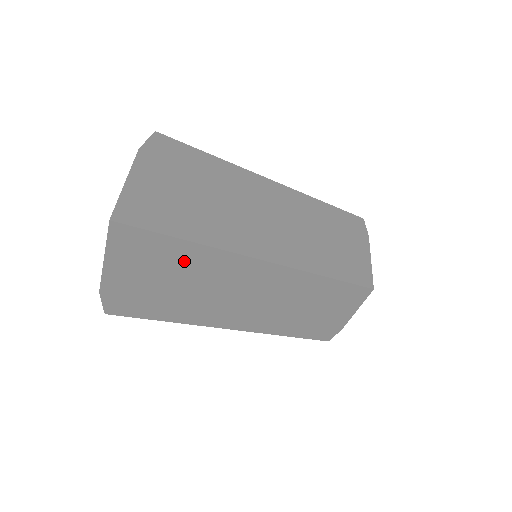
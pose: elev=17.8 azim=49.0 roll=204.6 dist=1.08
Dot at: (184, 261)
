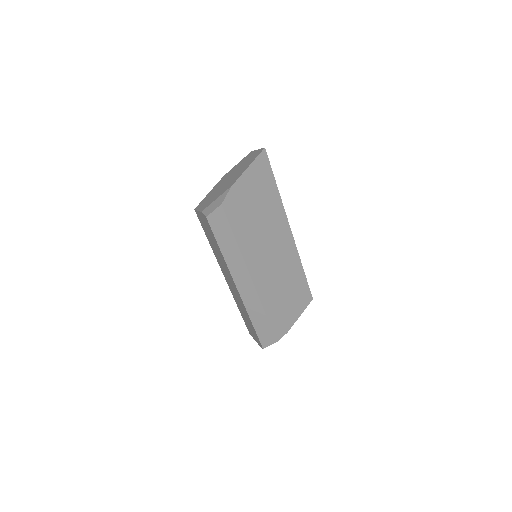
Dot at: (268, 196)
